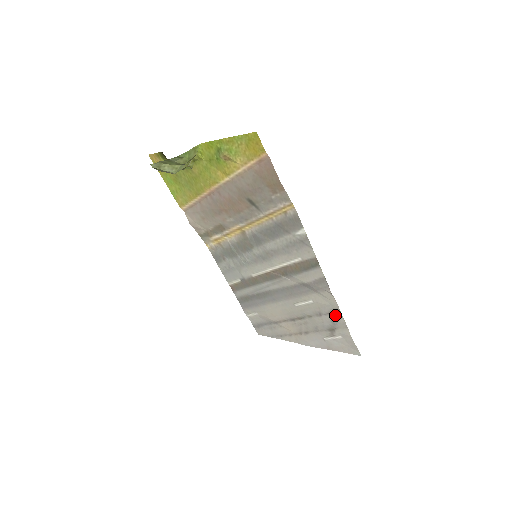
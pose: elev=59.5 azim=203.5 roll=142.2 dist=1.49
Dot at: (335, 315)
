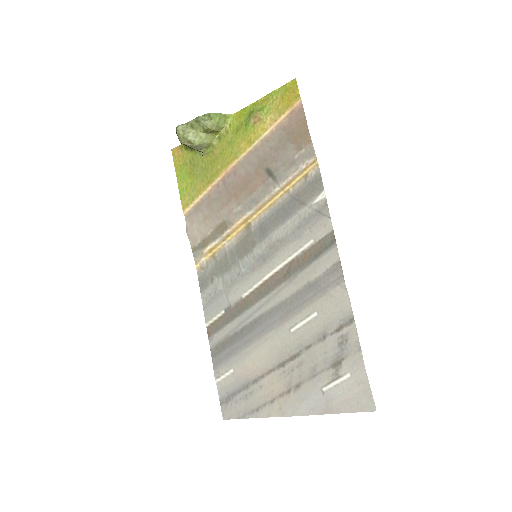
Dot at: (345, 330)
